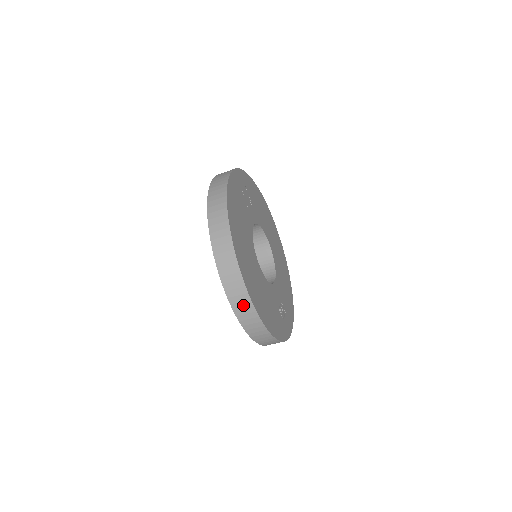
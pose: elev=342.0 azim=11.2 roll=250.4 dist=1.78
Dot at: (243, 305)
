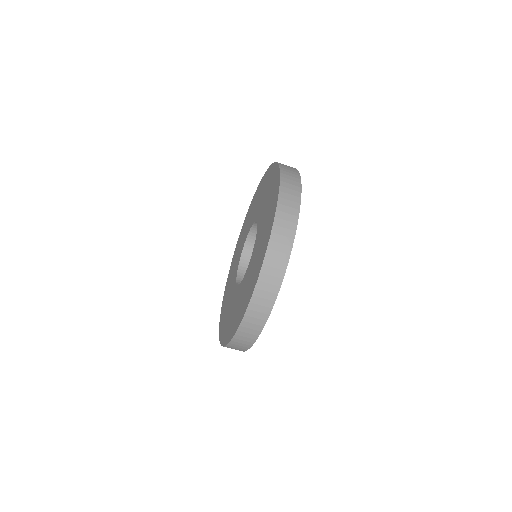
Dot at: (261, 309)
